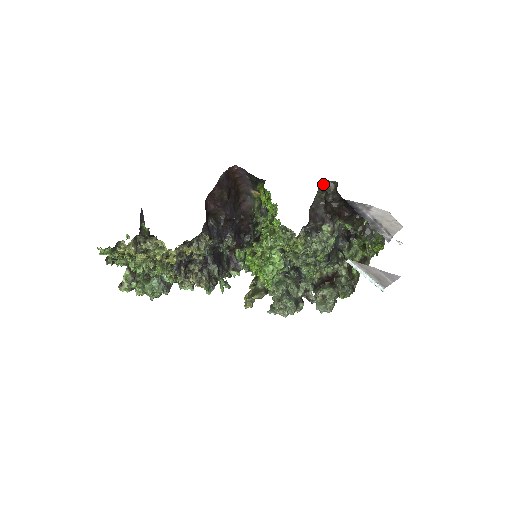
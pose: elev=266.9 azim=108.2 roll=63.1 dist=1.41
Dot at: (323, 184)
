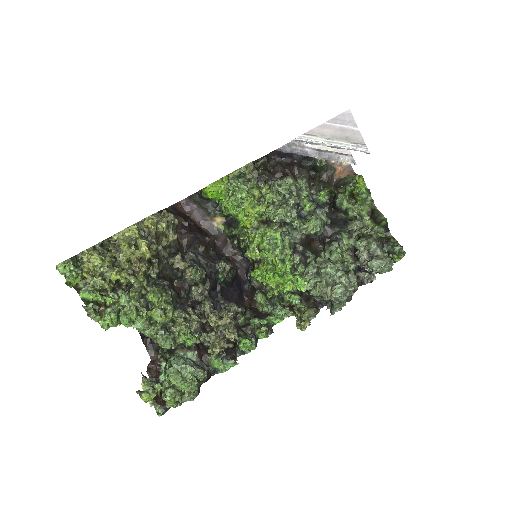
Dot at: (257, 167)
